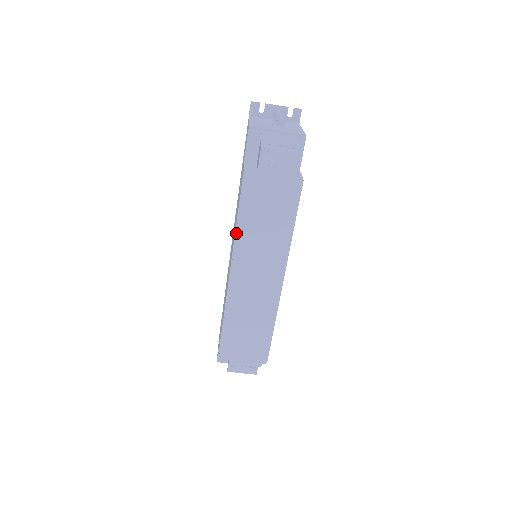
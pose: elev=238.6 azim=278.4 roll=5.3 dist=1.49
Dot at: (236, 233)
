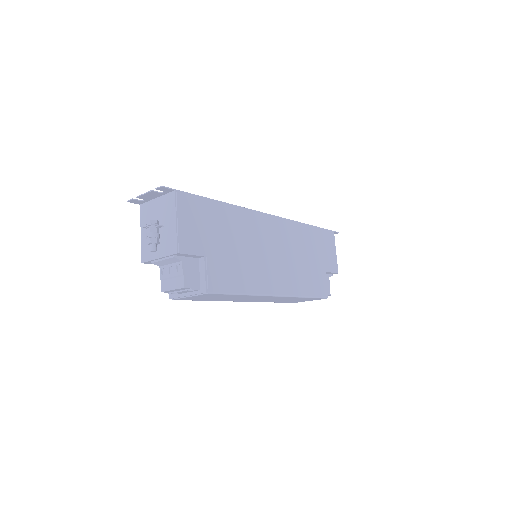
Dot at: occluded
